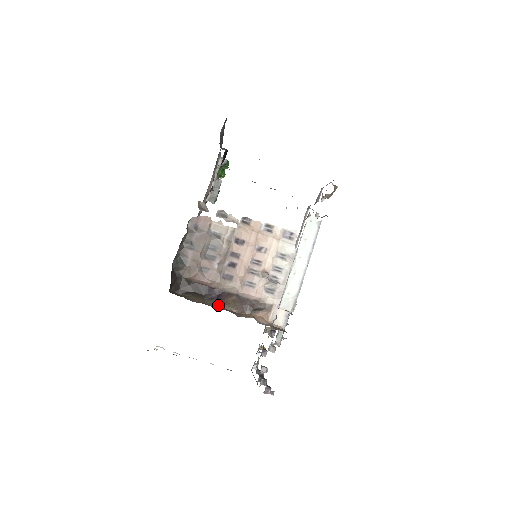
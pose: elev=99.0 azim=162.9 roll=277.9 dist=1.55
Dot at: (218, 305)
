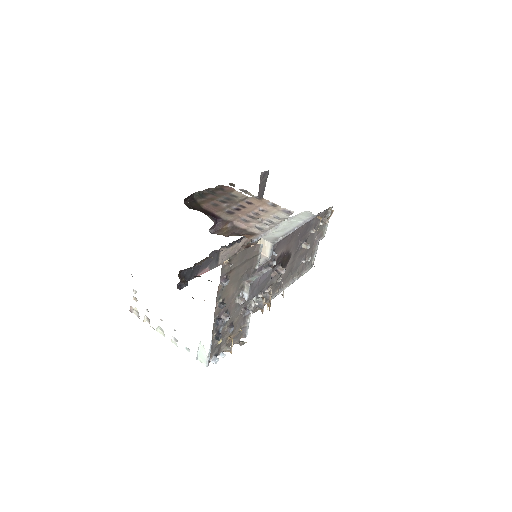
Dot at: (214, 224)
